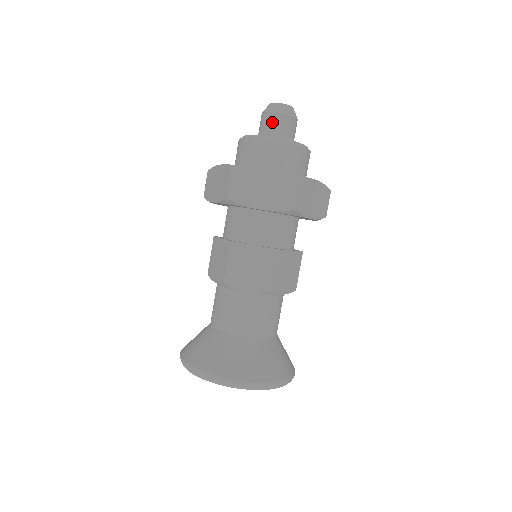
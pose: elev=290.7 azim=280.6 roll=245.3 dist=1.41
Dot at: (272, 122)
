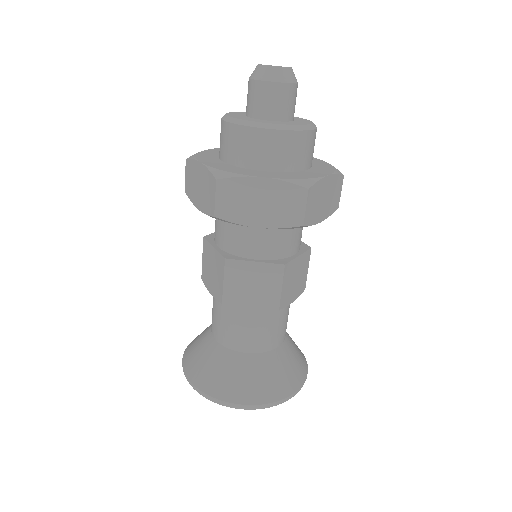
Dot at: (264, 96)
